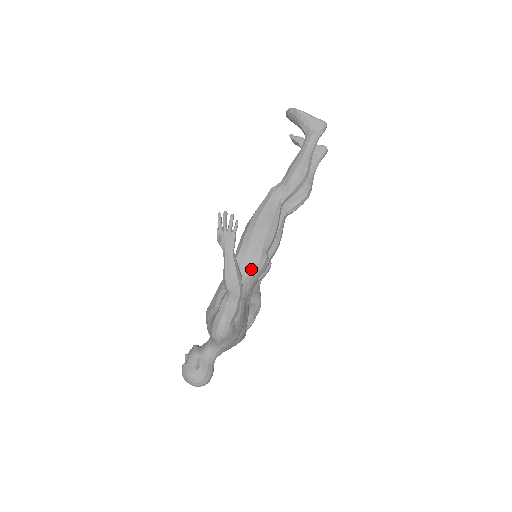
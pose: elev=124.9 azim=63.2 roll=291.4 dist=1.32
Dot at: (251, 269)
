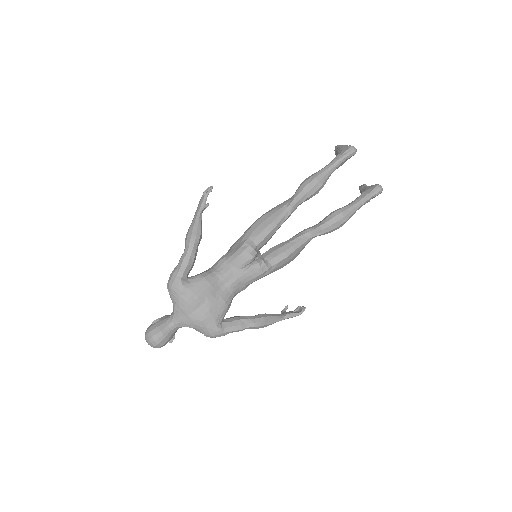
Dot at: (233, 253)
